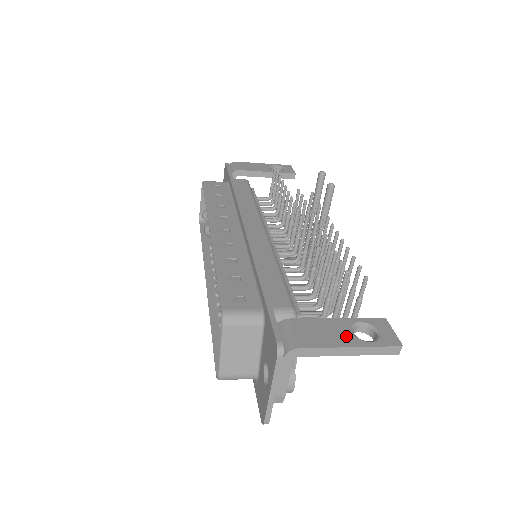
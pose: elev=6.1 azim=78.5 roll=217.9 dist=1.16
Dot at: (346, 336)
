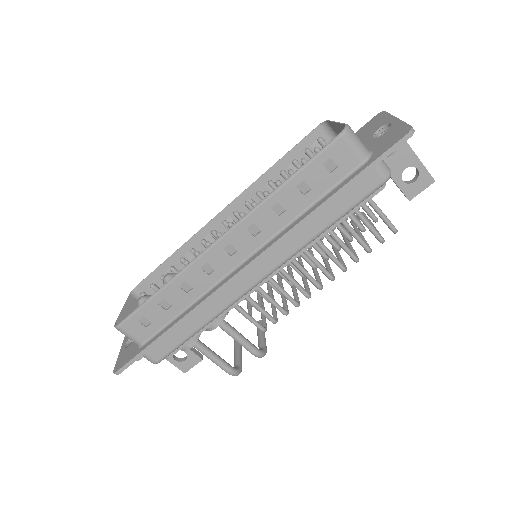
Dot at: occluded
